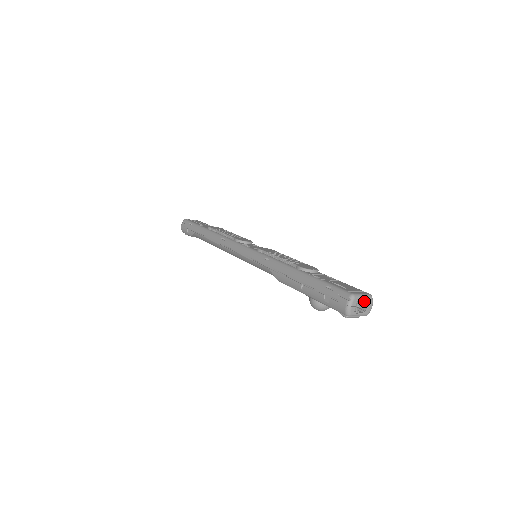
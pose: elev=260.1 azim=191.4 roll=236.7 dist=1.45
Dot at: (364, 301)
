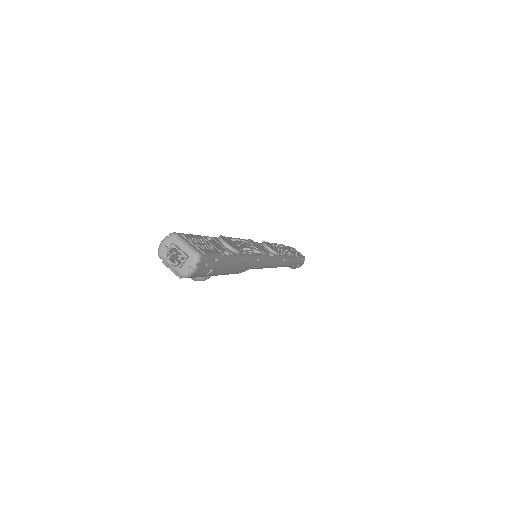
Dot at: (184, 252)
